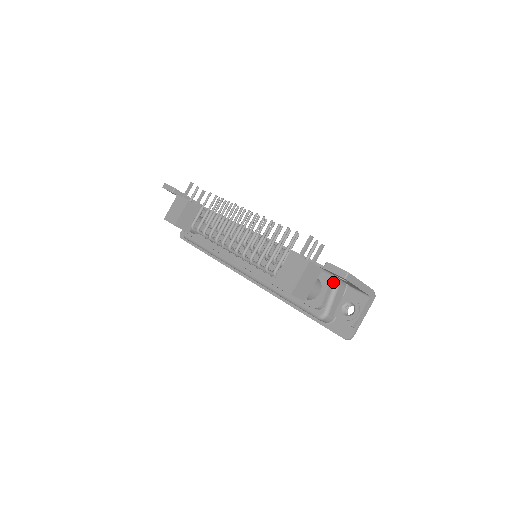
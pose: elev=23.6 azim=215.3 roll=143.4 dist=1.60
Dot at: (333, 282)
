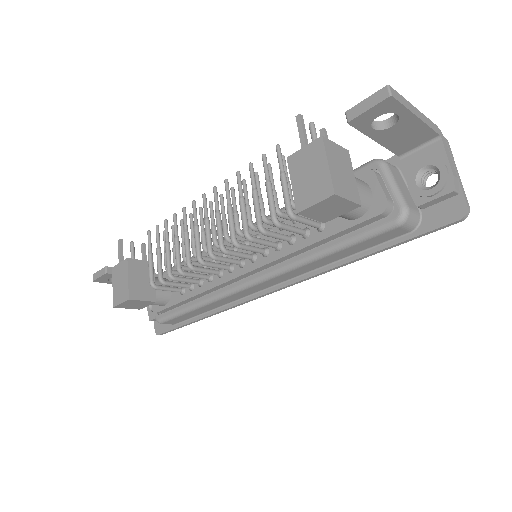
Dot at: (376, 167)
